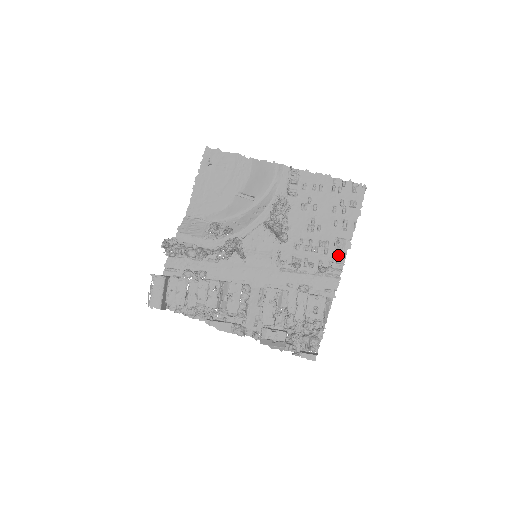
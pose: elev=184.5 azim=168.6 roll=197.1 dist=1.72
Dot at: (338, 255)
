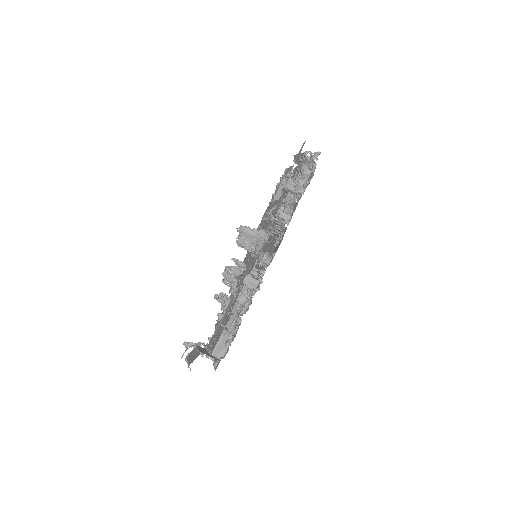
Dot at: occluded
